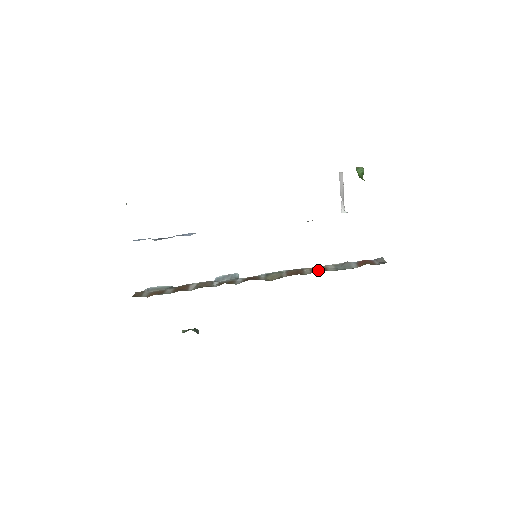
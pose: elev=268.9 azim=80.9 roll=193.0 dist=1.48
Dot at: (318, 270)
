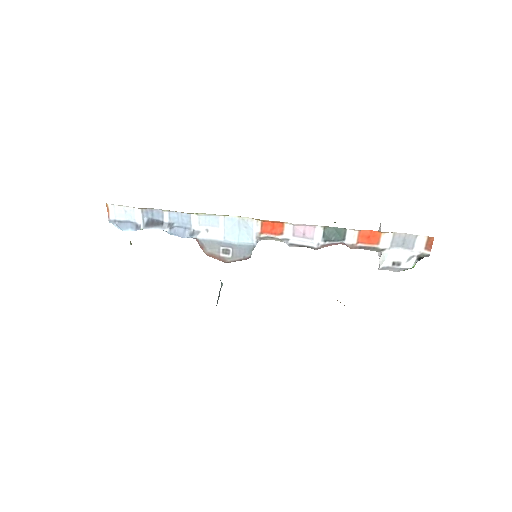
Dot at: occluded
